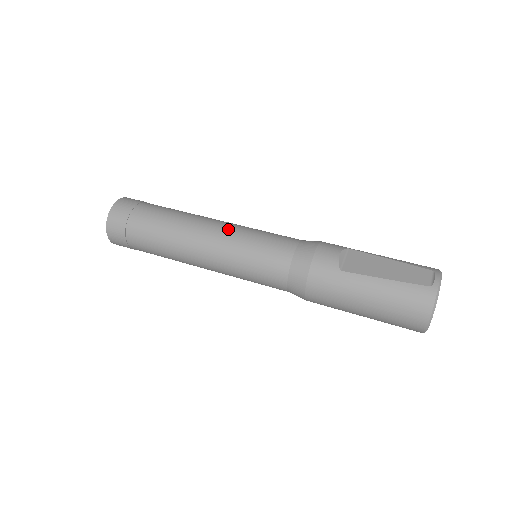
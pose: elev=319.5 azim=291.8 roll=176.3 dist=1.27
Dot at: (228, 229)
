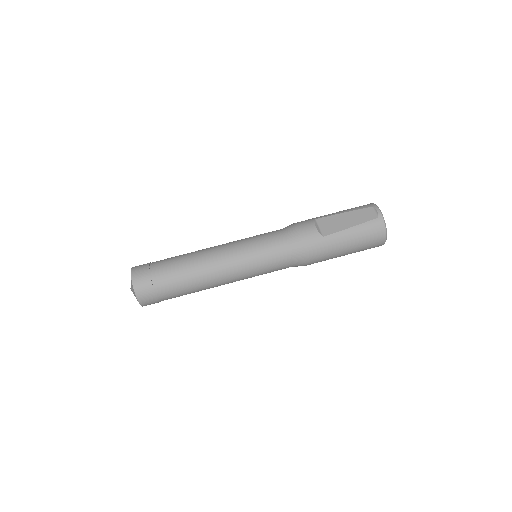
Dot at: (232, 249)
